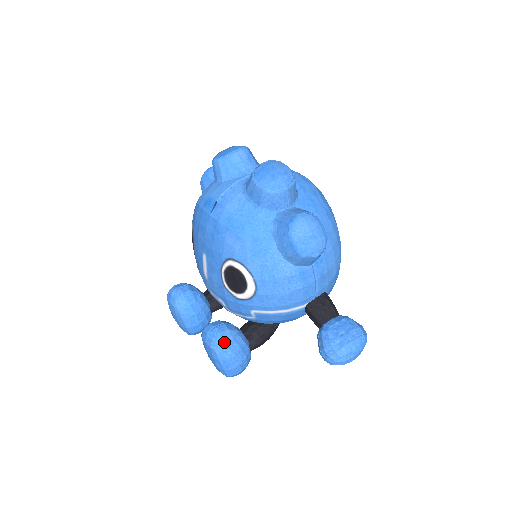
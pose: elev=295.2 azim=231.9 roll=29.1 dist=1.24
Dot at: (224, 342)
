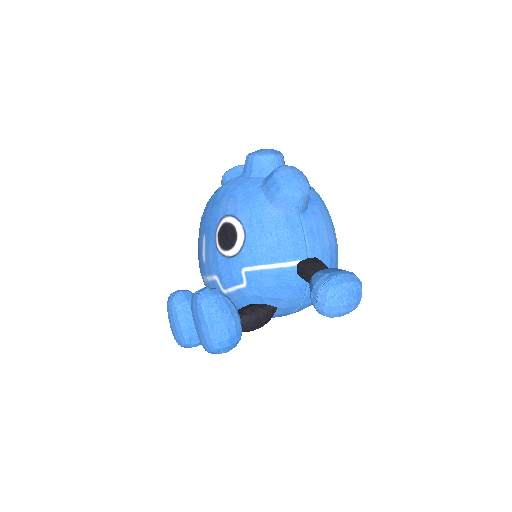
Dot at: (211, 296)
